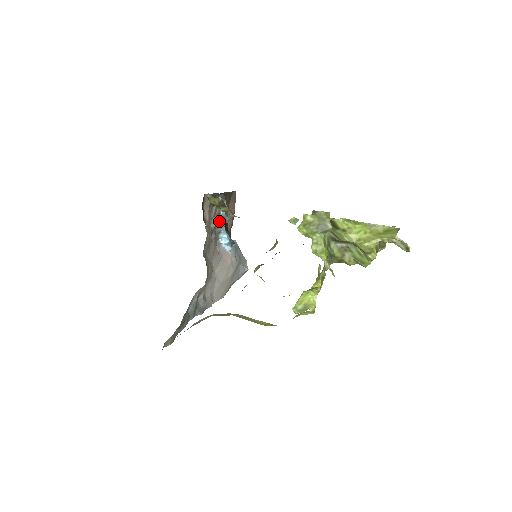
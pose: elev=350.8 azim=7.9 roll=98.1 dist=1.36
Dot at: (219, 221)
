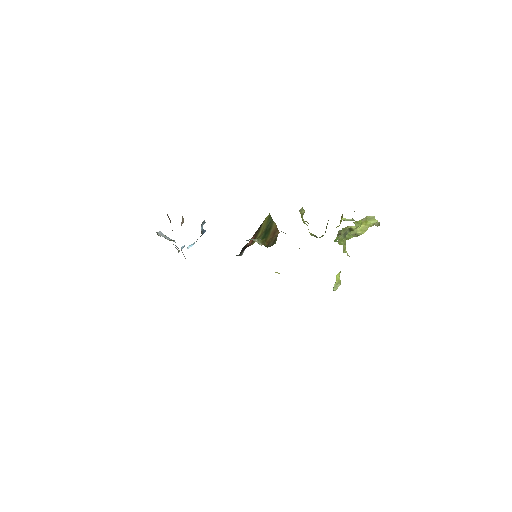
Dot at: occluded
